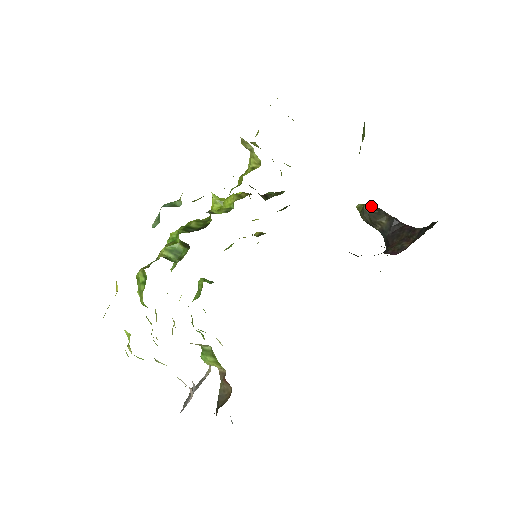
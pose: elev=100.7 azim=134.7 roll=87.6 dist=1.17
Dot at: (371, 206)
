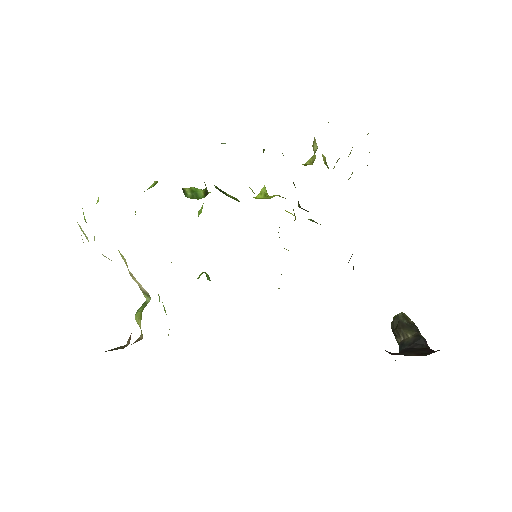
Dot at: (409, 318)
